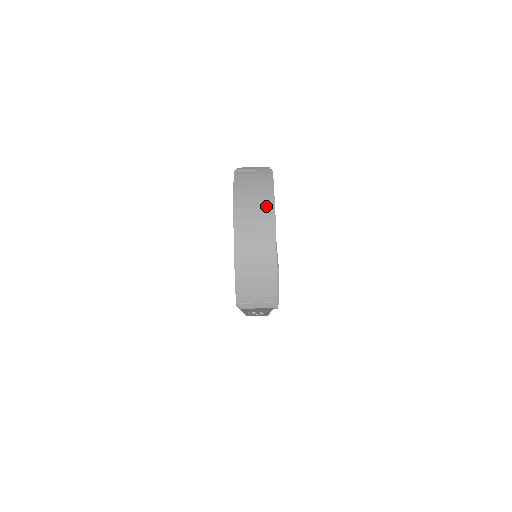
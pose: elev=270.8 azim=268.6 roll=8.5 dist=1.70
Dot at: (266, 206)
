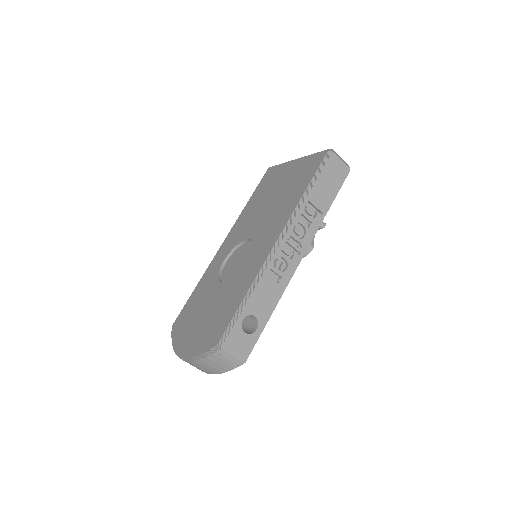
Dot at: (209, 373)
